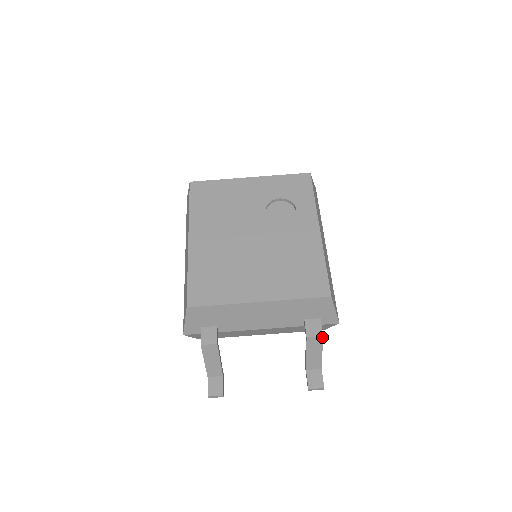
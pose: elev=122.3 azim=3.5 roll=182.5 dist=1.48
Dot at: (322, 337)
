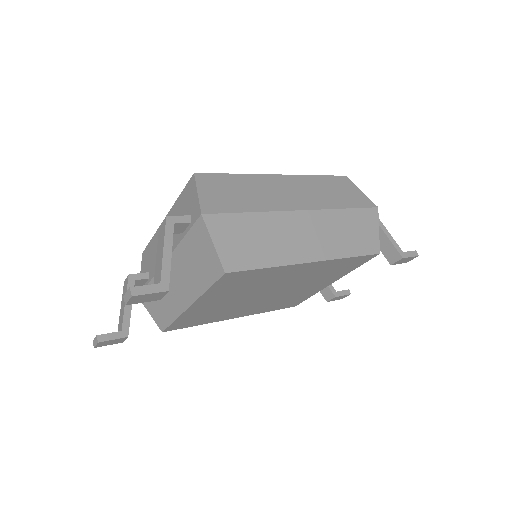
Dot at: (166, 219)
